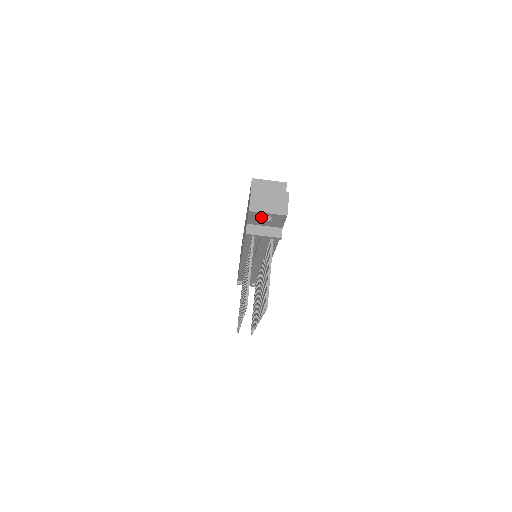
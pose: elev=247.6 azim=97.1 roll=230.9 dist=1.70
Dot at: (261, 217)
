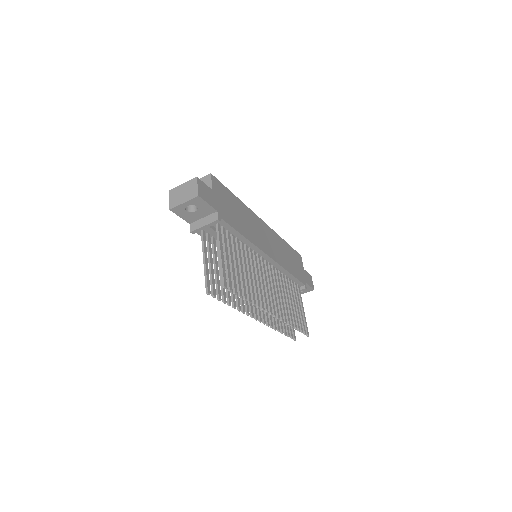
Dot at: (189, 211)
